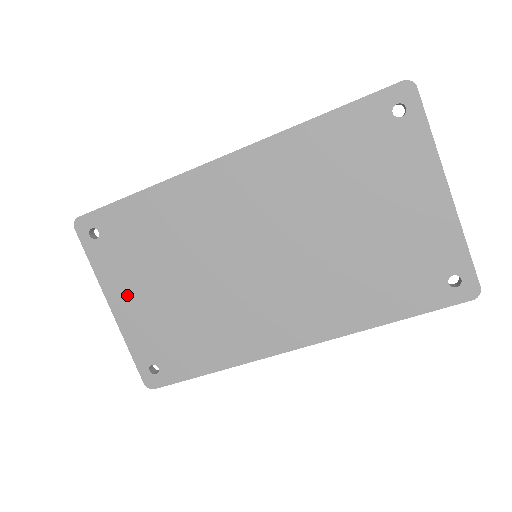
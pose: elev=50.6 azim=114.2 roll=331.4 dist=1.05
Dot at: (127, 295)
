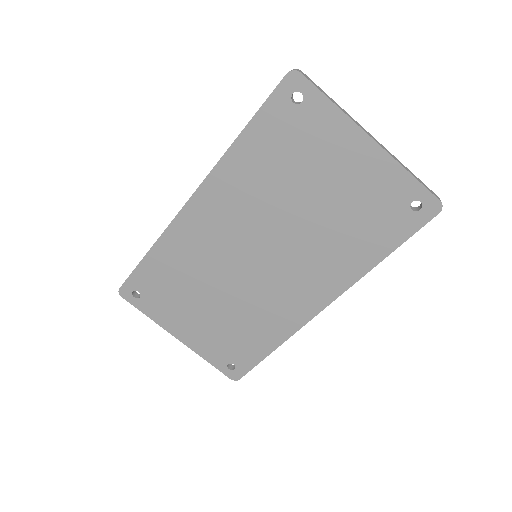
Dot at: (183, 325)
